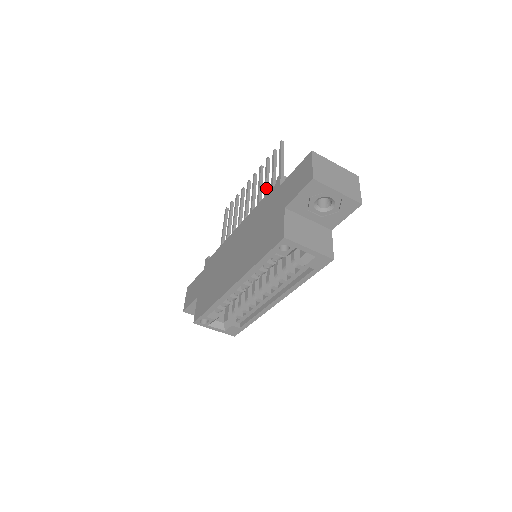
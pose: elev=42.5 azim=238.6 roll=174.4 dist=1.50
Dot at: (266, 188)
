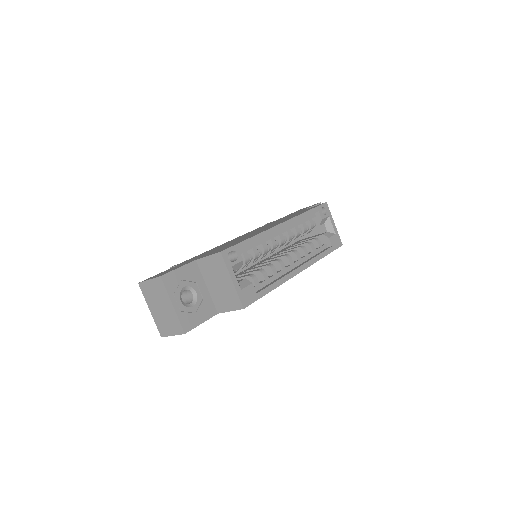
Dot at: occluded
